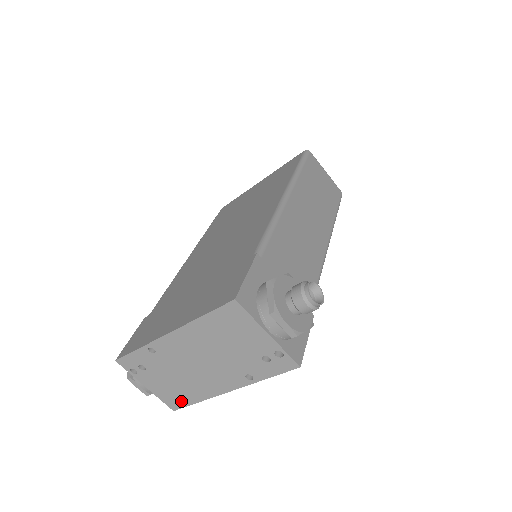
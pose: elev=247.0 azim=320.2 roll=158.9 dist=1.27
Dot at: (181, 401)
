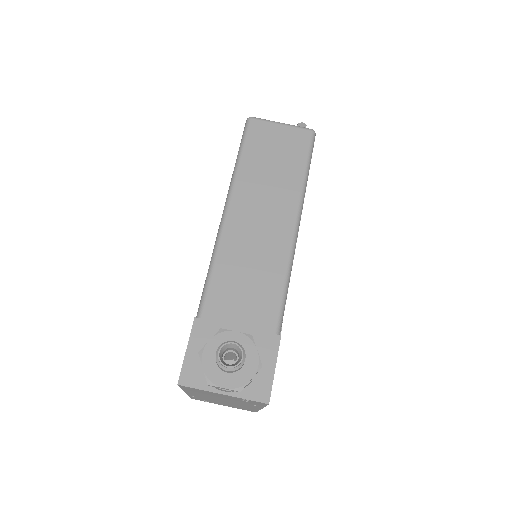
Dot at: (250, 410)
